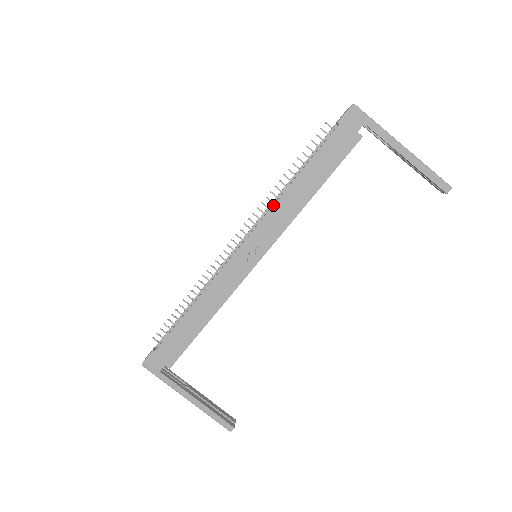
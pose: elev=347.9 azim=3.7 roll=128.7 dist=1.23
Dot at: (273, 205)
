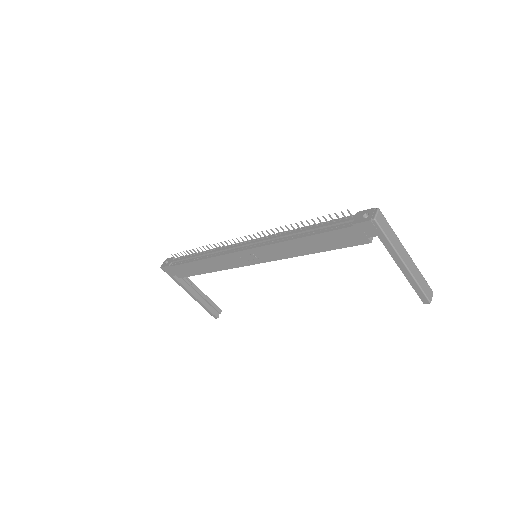
Dot at: (276, 243)
